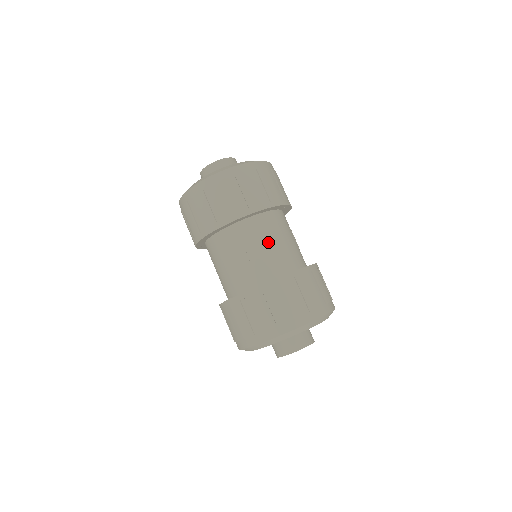
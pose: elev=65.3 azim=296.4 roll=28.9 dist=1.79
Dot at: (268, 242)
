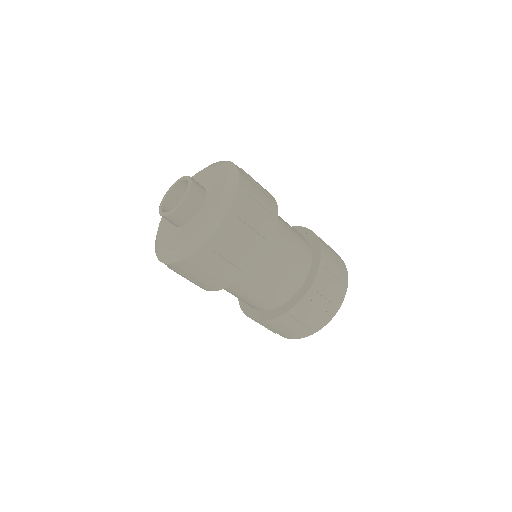
Dot at: (261, 286)
